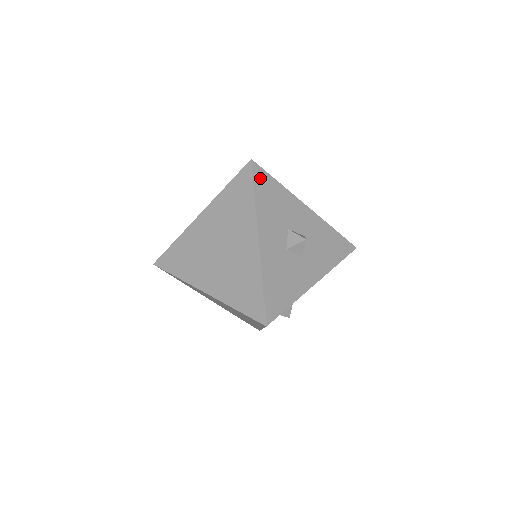
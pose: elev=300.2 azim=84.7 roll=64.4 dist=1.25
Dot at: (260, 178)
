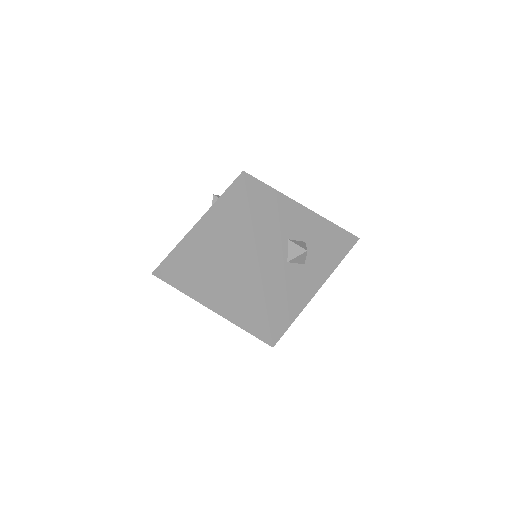
Dot at: (254, 190)
